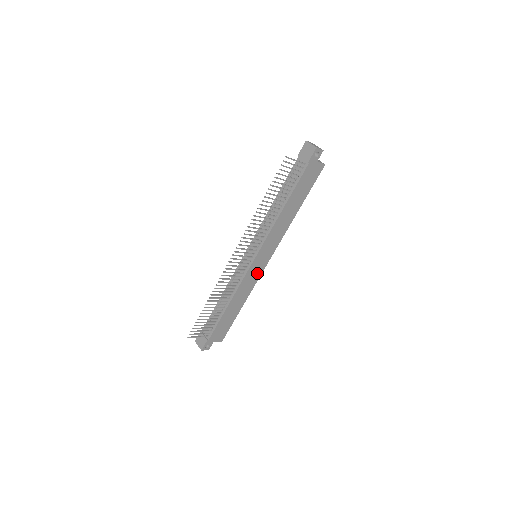
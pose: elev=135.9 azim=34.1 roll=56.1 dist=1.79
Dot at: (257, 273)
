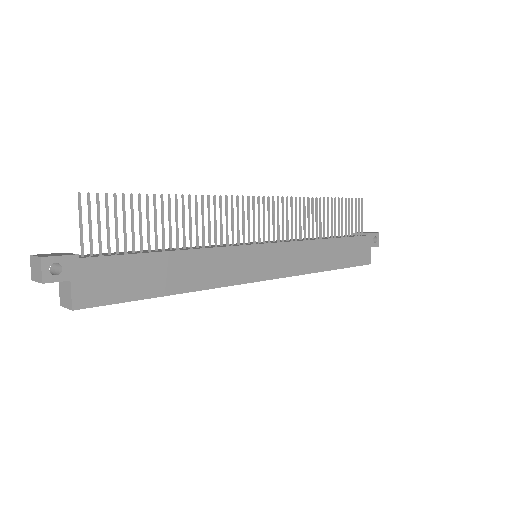
Dot at: (242, 272)
